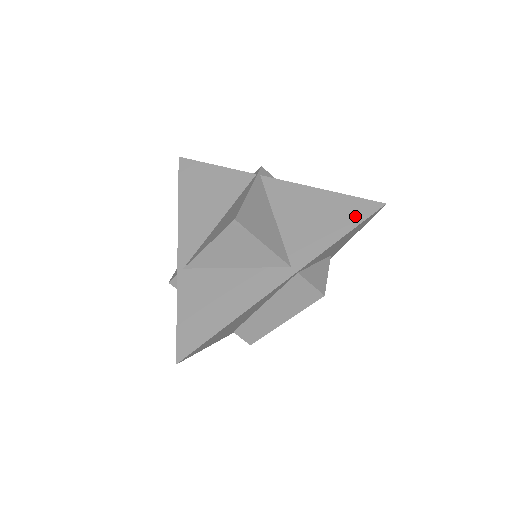
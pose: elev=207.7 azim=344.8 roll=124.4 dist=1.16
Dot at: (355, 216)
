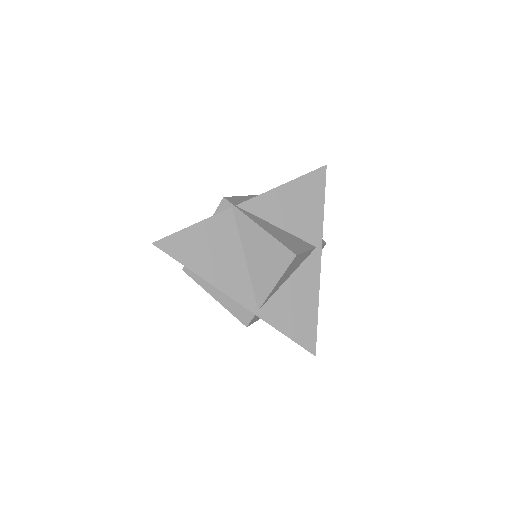
Dot at: (319, 186)
